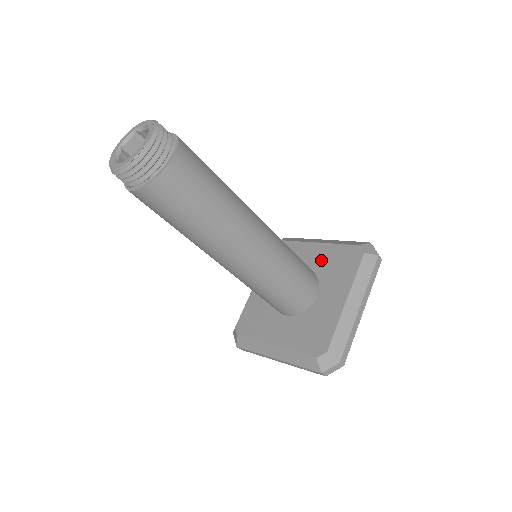
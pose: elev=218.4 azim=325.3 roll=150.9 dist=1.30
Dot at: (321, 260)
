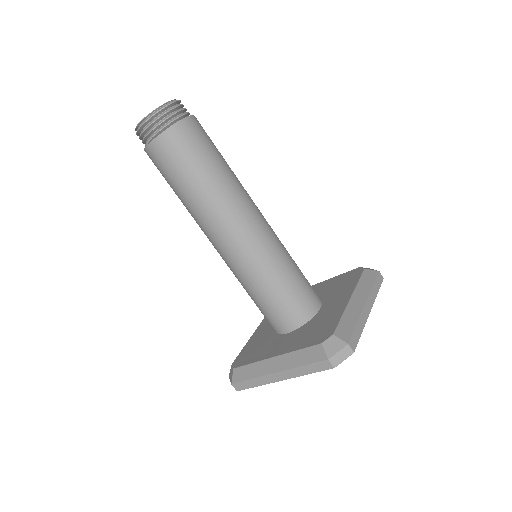
Dot at: (323, 289)
